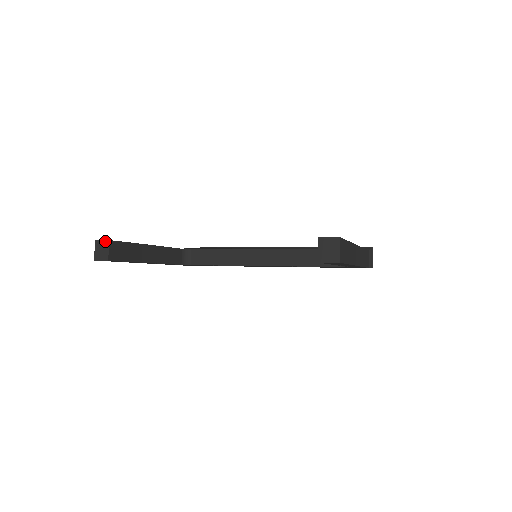
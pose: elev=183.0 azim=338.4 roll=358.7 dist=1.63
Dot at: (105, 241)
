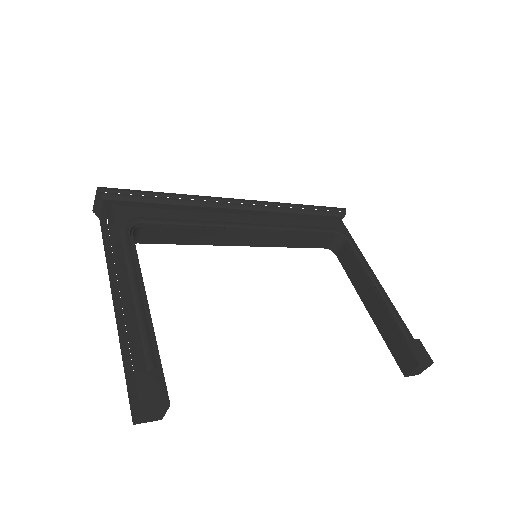
Dot at: (162, 407)
